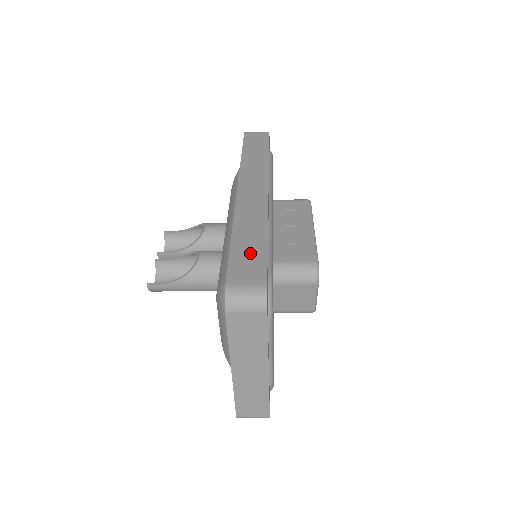
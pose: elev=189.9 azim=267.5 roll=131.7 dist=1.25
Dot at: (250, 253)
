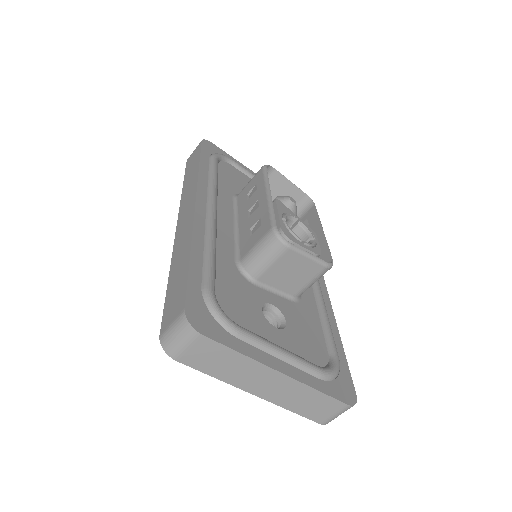
Dot at: (177, 284)
